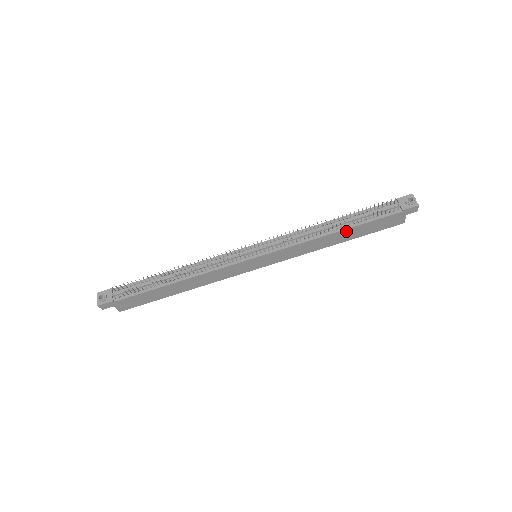
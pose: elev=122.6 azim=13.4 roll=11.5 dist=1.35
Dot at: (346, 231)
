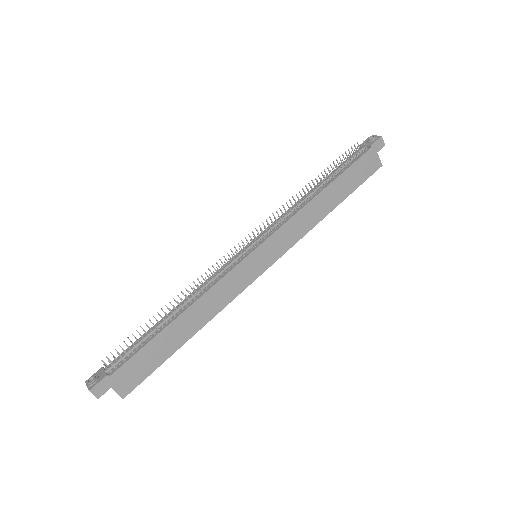
Dot at: (331, 187)
